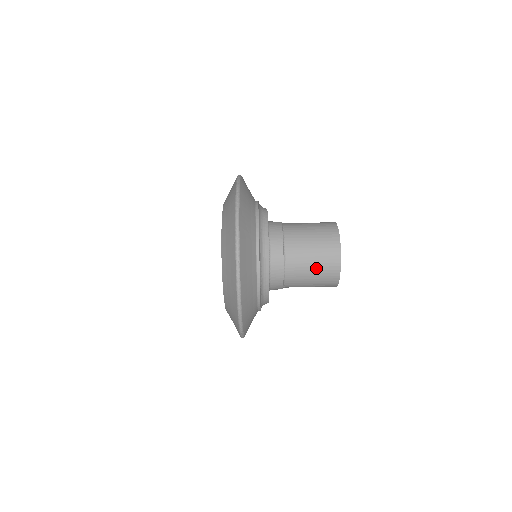
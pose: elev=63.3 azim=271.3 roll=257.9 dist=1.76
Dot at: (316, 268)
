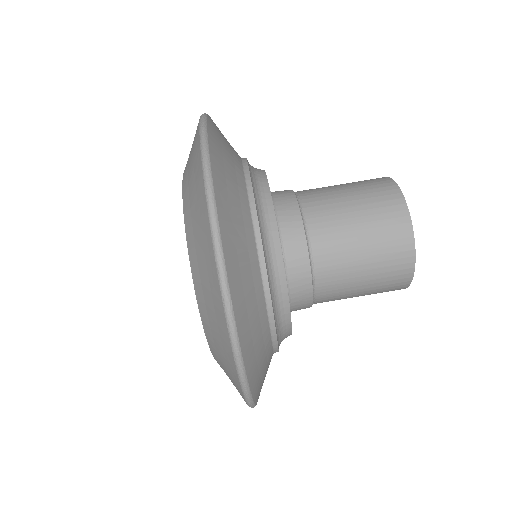
Dot at: (370, 272)
